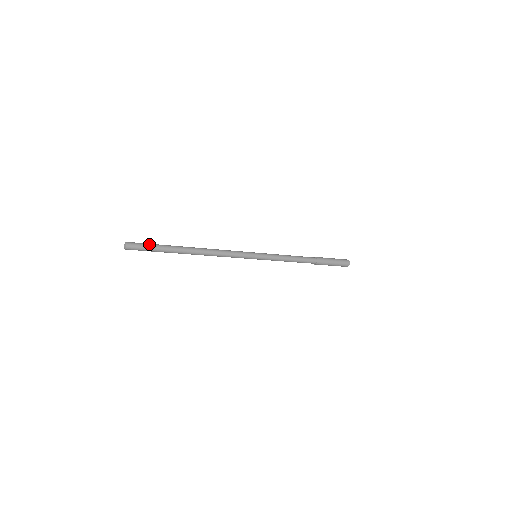
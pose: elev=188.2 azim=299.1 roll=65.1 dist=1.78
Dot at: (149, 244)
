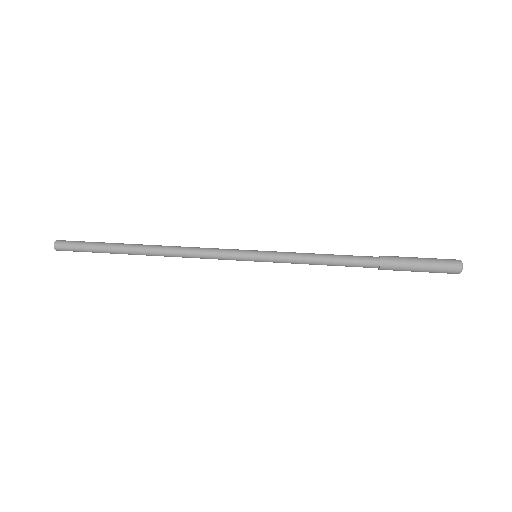
Dot at: (85, 243)
